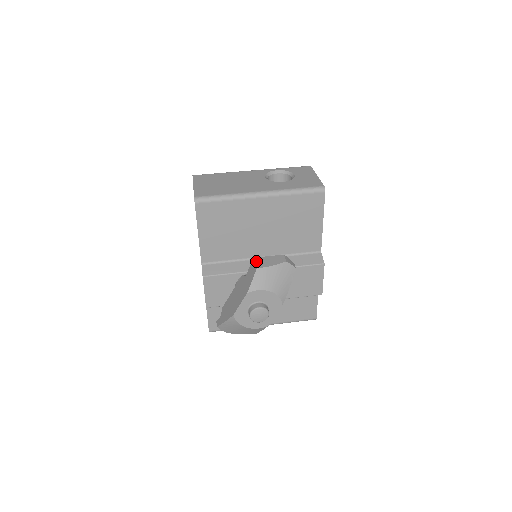
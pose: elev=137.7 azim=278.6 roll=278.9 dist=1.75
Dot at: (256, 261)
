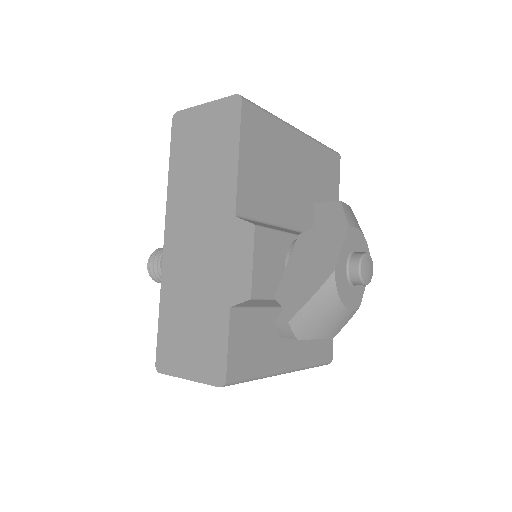
Dot at: (324, 202)
